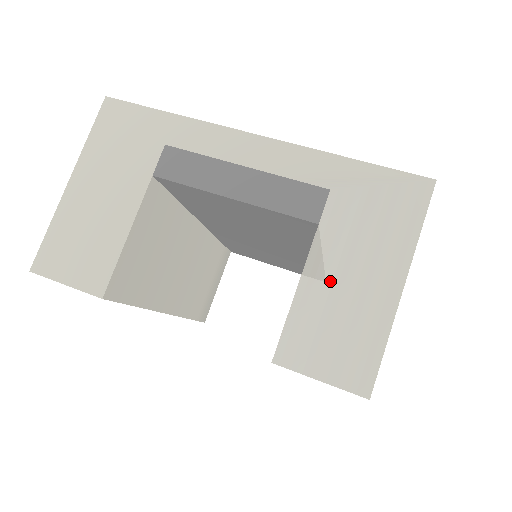
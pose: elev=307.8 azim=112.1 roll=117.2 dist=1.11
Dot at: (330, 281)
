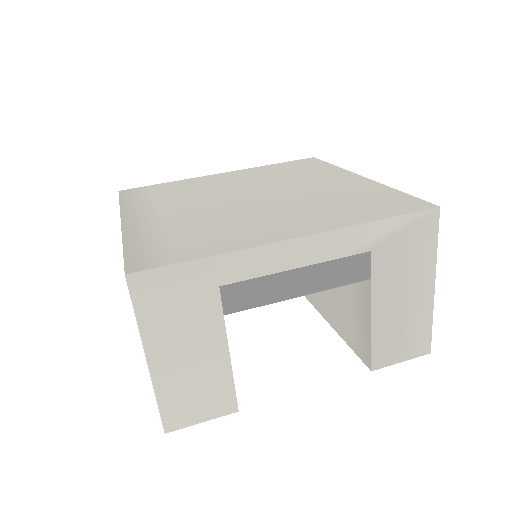
Dot at: (391, 309)
